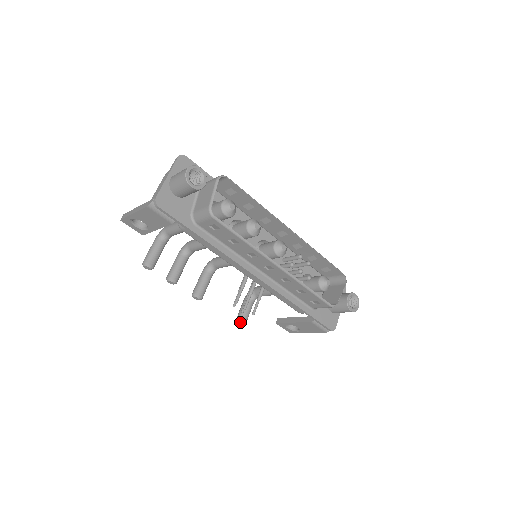
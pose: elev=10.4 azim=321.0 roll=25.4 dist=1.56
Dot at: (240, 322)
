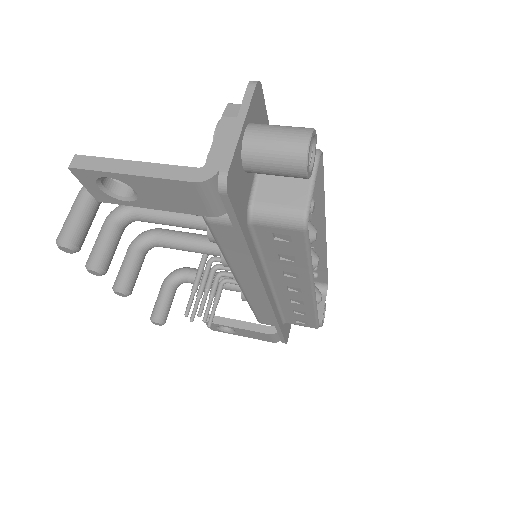
Dot at: (161, 321)
